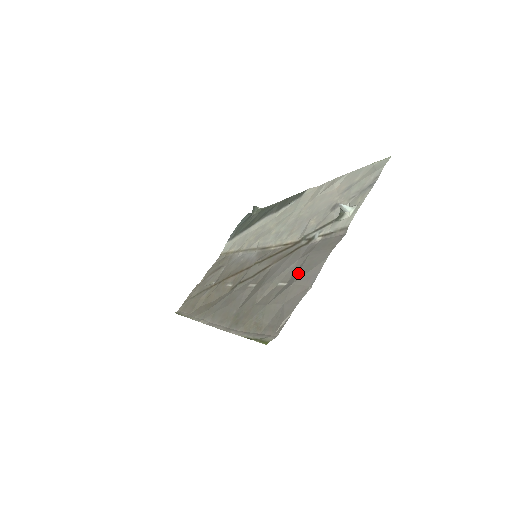
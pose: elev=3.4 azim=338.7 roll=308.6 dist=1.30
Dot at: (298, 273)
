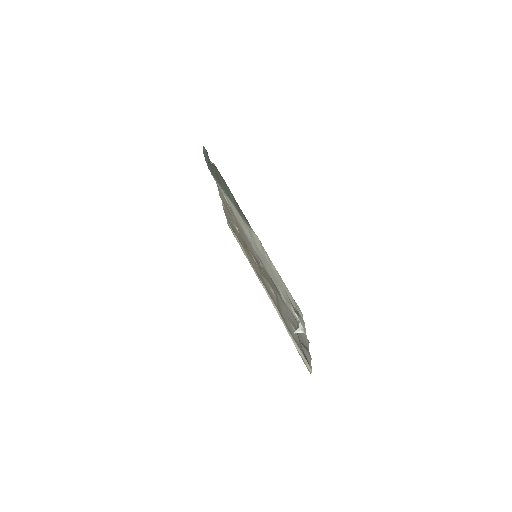
Dot at: occluded
